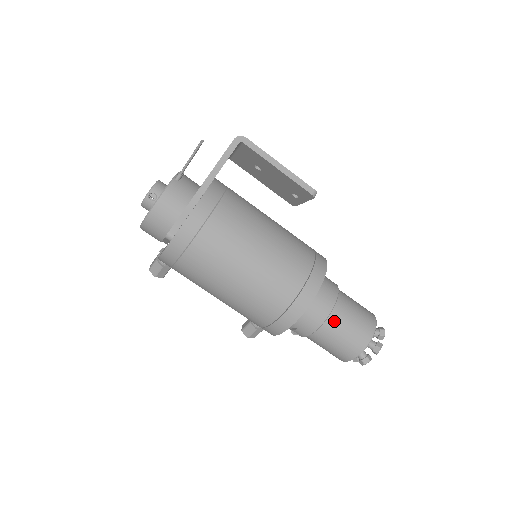
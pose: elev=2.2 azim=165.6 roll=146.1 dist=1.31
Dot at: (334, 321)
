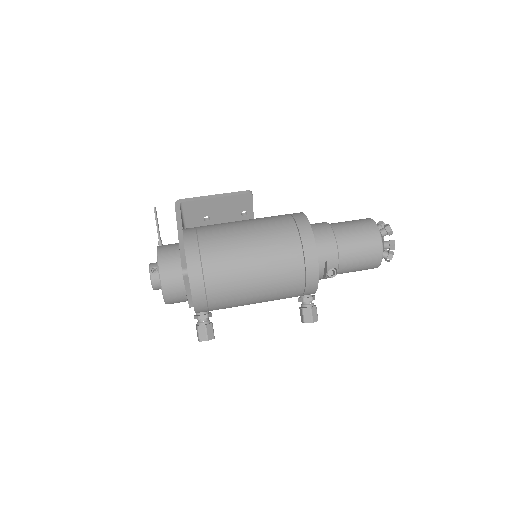
Dot at: (341, 233)
